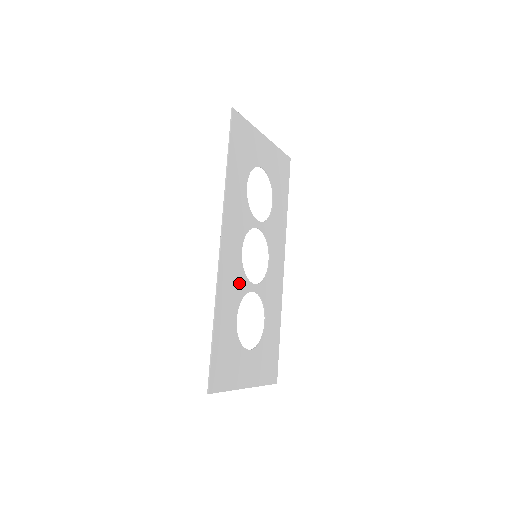
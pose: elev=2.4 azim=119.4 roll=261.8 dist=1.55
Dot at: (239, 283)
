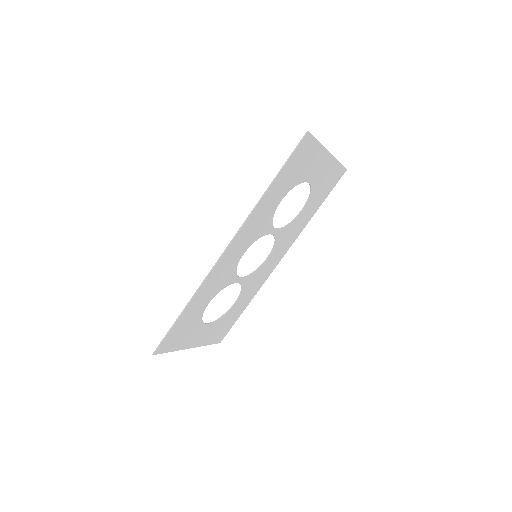
Dot at: (226, 278)
